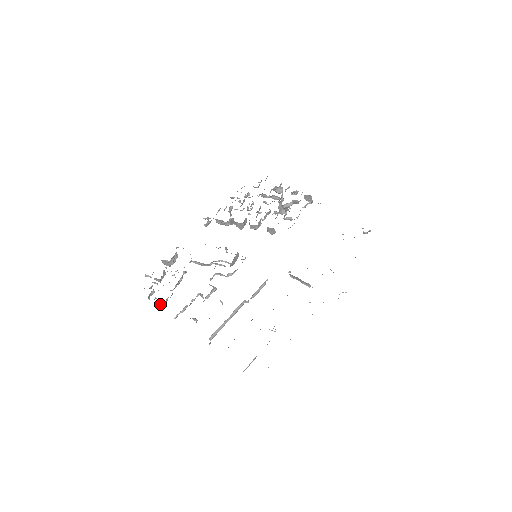
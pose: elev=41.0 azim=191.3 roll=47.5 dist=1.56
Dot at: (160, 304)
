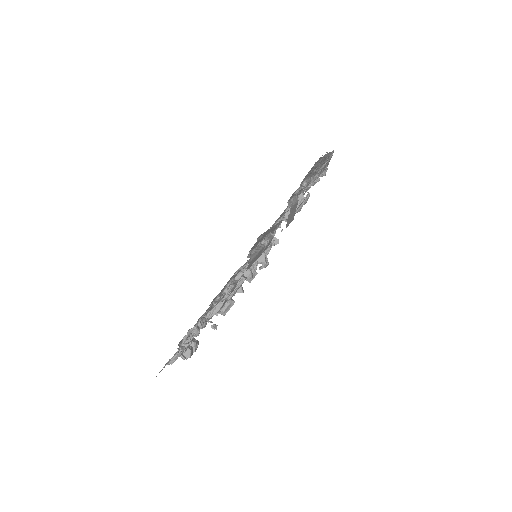
Dot at: (192, 331)
